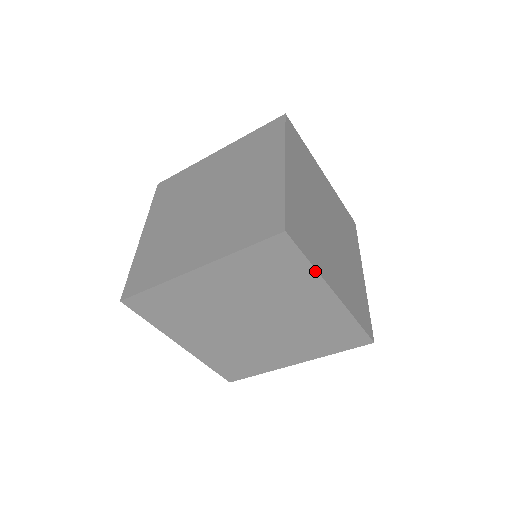
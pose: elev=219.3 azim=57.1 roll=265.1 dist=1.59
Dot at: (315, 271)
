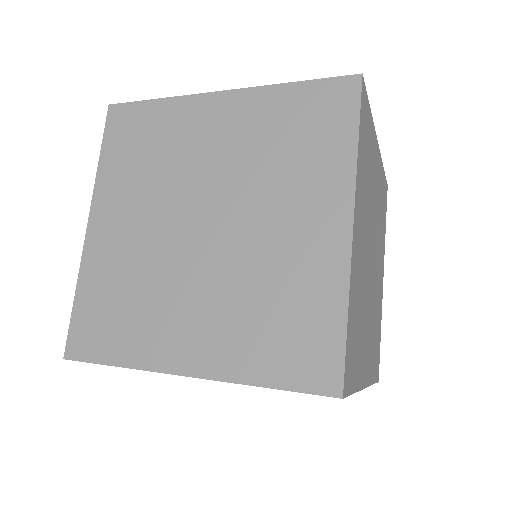
Dot at: occluded
